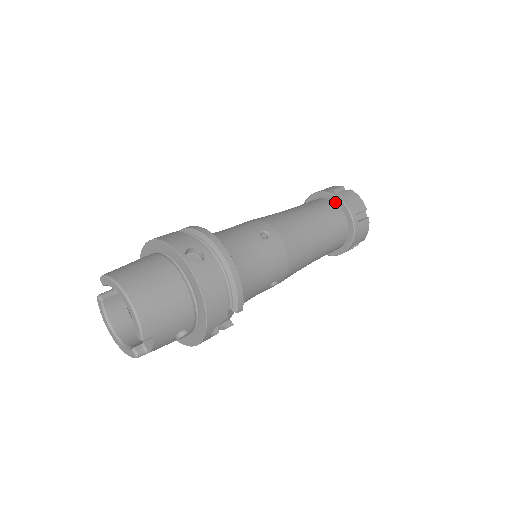
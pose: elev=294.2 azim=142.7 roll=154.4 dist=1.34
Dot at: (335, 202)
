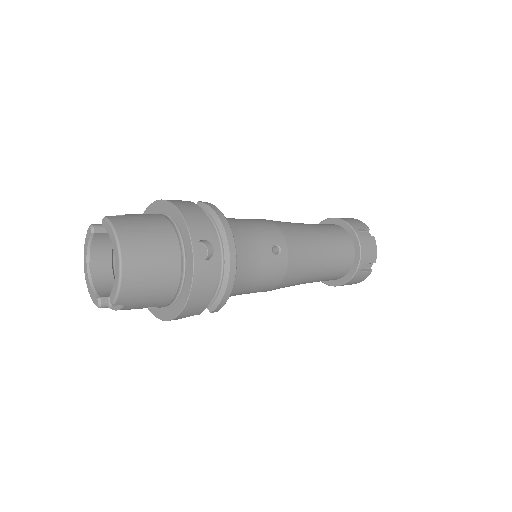
Dot at: (354, 242)
